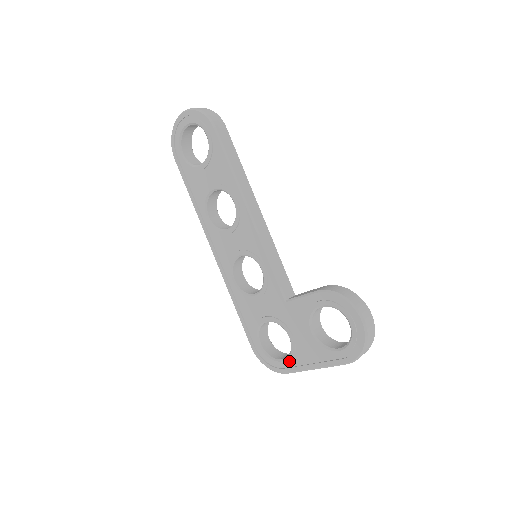
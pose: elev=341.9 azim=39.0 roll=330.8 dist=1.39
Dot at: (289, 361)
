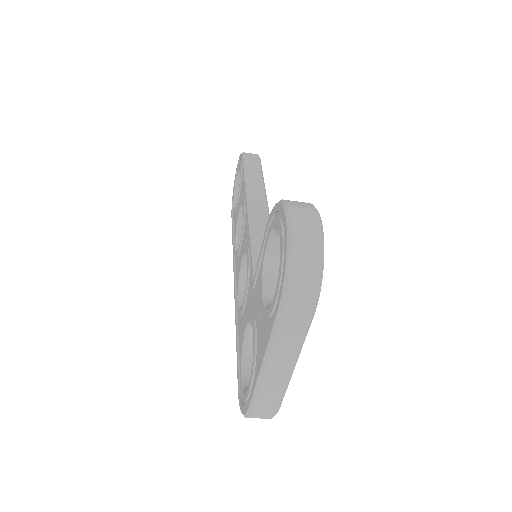
Dot at: (251, 377)
